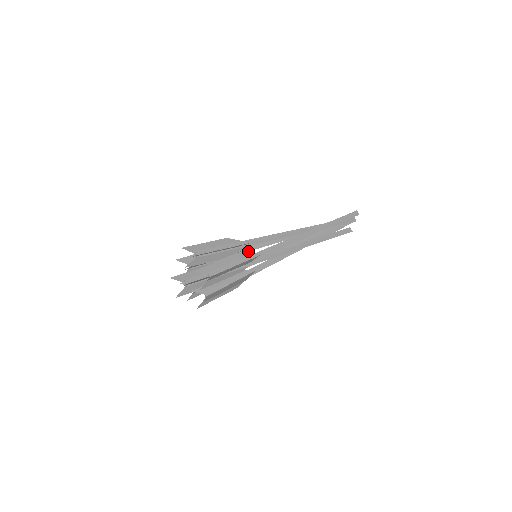
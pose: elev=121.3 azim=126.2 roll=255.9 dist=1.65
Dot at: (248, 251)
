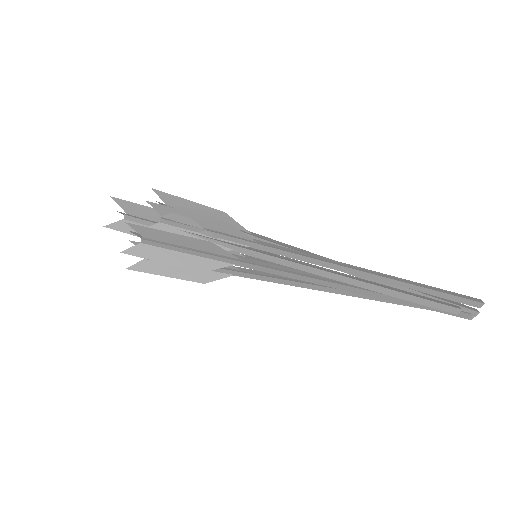
Dot at: occluded
